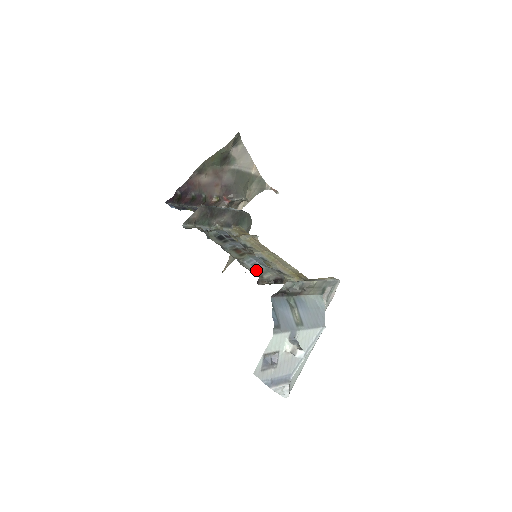
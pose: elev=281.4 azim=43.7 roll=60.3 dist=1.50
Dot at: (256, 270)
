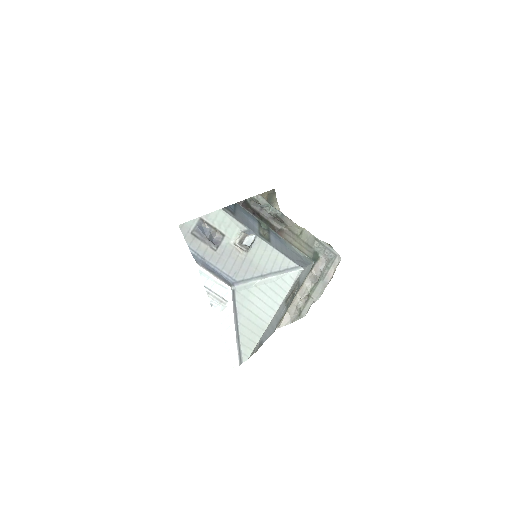
Dot at: occluded
